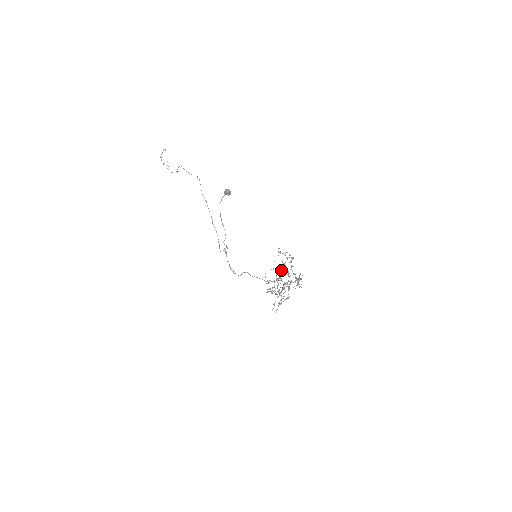
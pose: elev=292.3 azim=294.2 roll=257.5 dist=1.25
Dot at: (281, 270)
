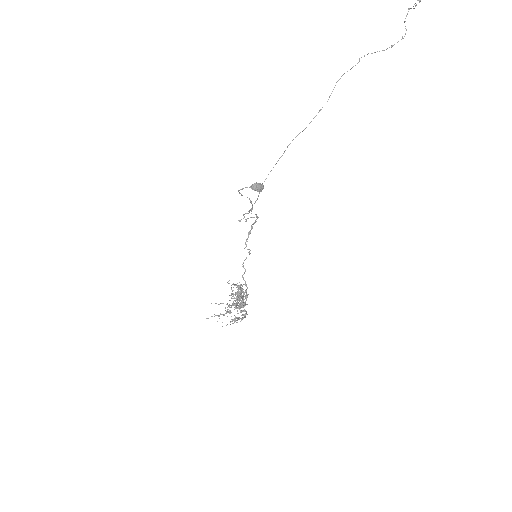
Dot at: (240, 295)
